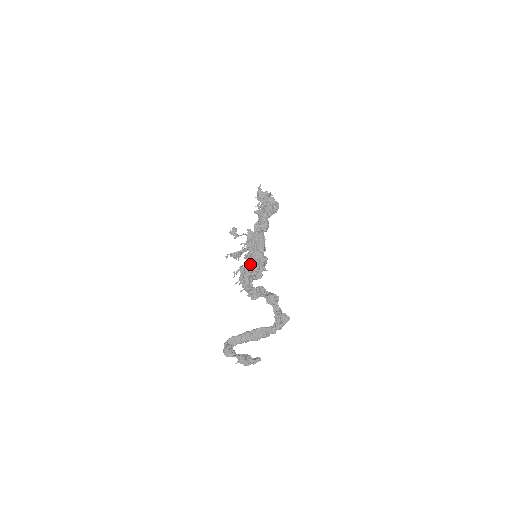
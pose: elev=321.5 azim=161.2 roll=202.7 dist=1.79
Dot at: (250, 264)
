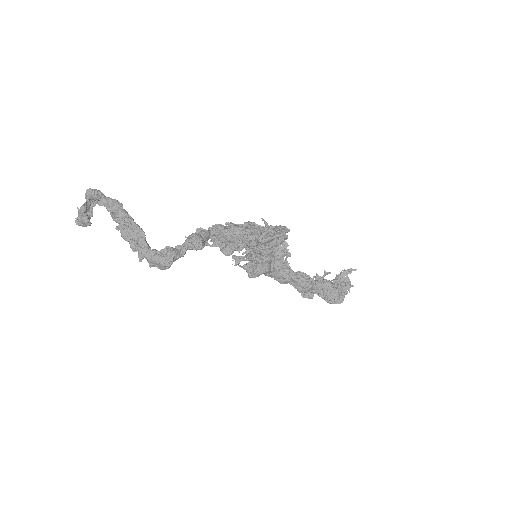
Dot at: occluded
